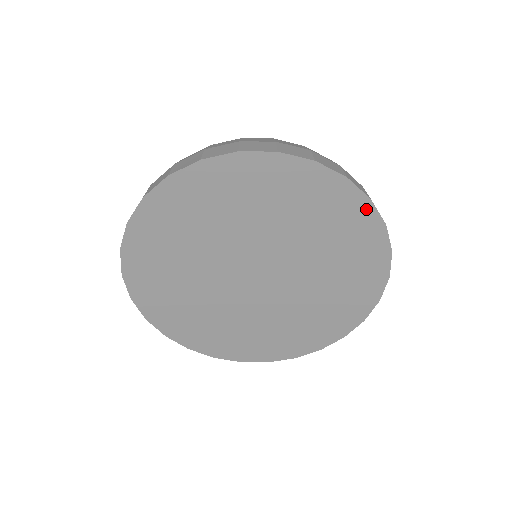
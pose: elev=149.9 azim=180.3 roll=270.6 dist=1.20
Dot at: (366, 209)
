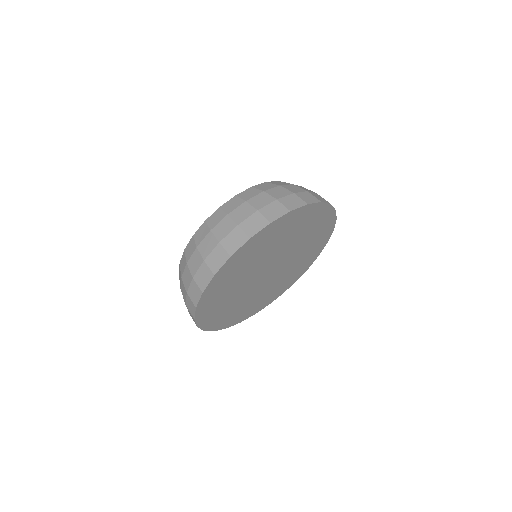
Dot at: (332, 224)
